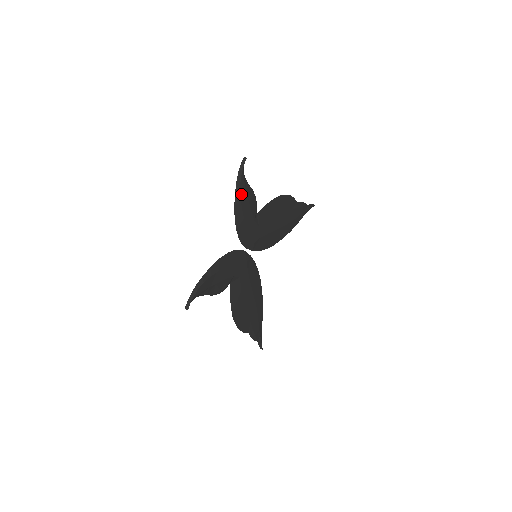
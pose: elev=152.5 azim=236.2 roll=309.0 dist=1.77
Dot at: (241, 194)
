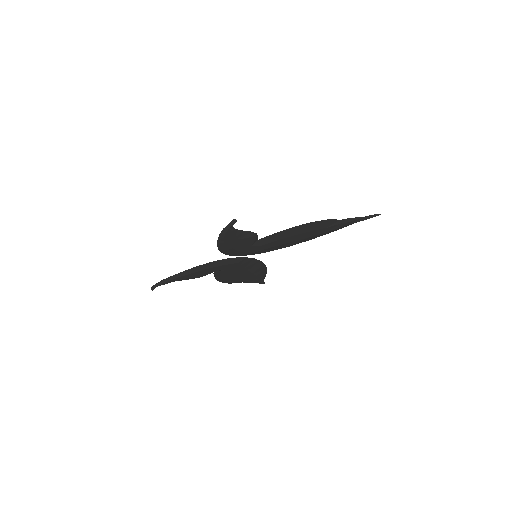
Dot at: (227, 239)
